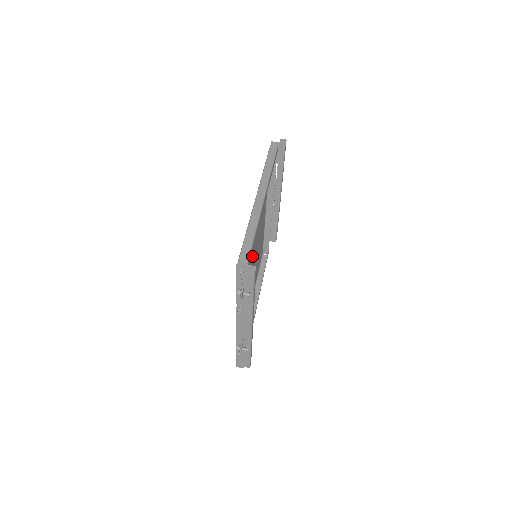
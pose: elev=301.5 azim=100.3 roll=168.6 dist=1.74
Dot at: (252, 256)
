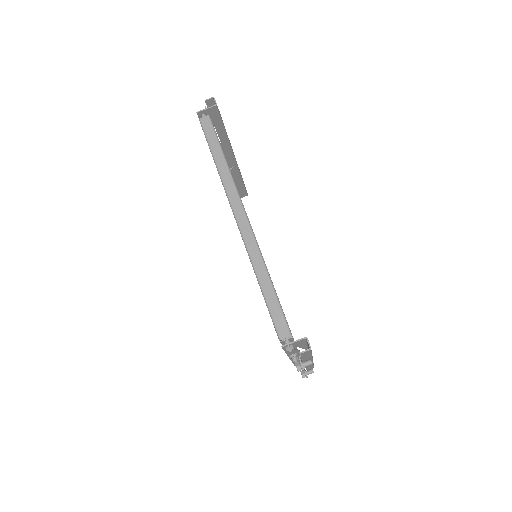
Dot at: occluded
